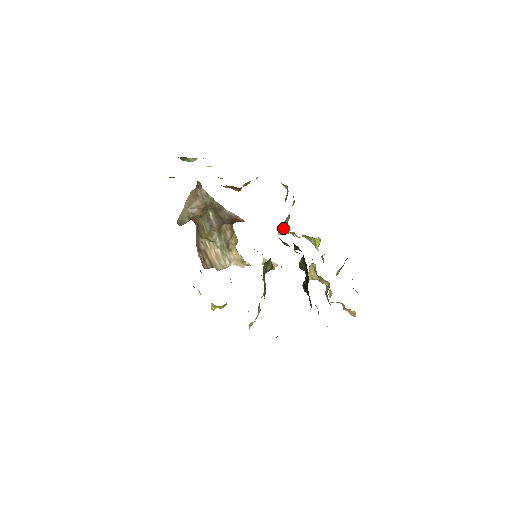
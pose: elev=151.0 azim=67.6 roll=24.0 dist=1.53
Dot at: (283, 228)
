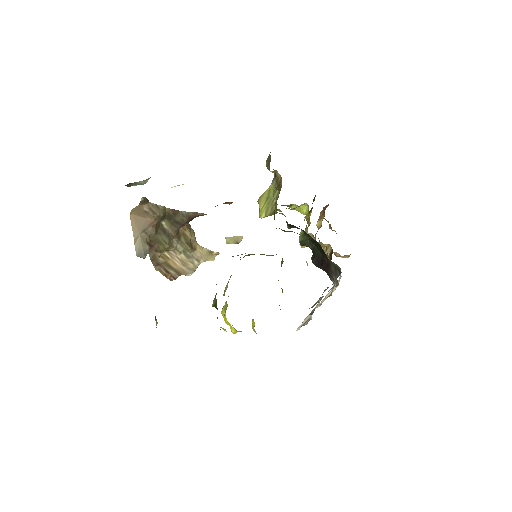
Dot at: (269, 211)
